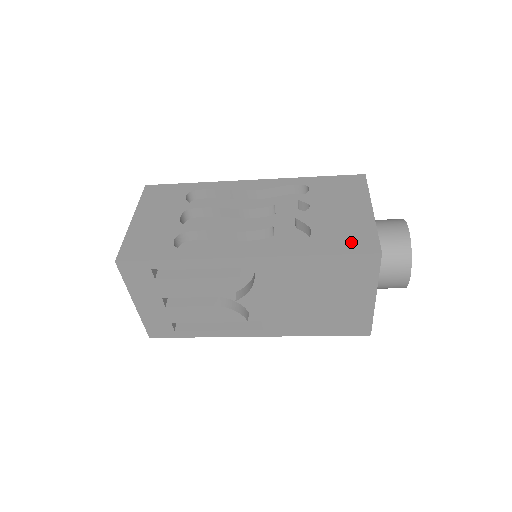
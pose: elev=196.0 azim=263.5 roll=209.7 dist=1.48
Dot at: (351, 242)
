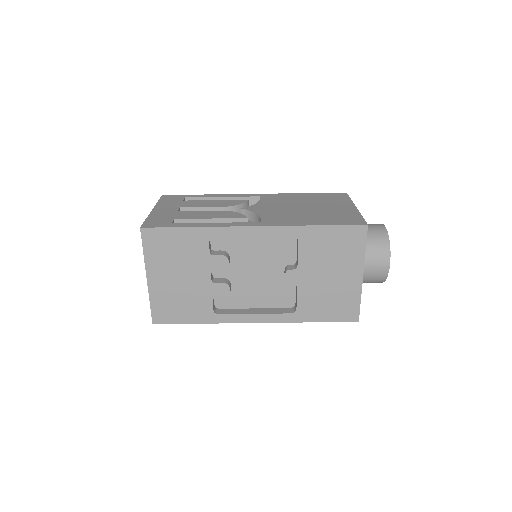
Dot at: occluded
